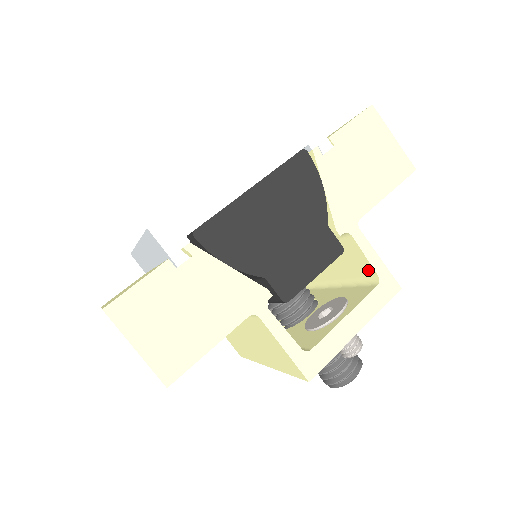
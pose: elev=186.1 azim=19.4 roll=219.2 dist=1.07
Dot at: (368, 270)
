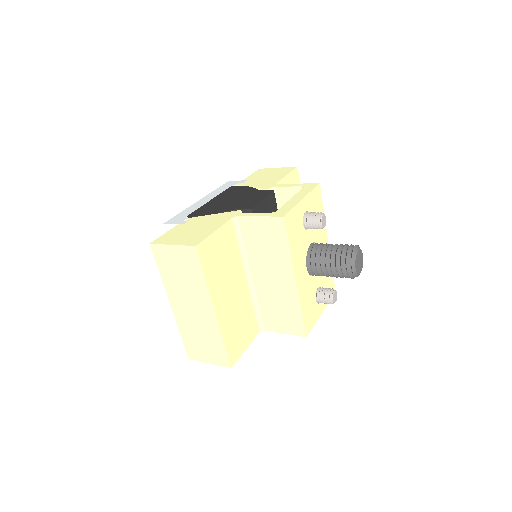
Dot at: (297, 192)
